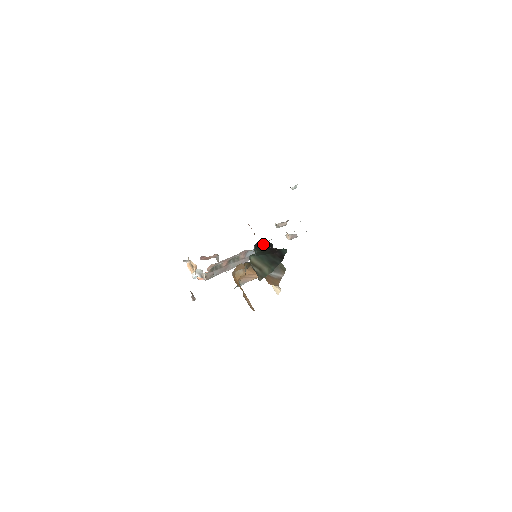
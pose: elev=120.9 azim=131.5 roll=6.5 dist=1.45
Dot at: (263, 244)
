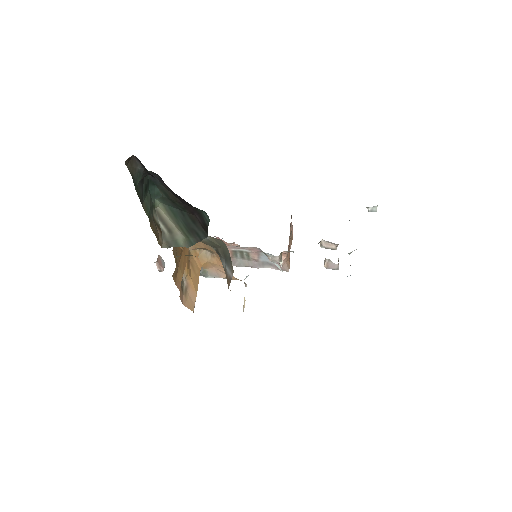
Dot at: (143, 169)
